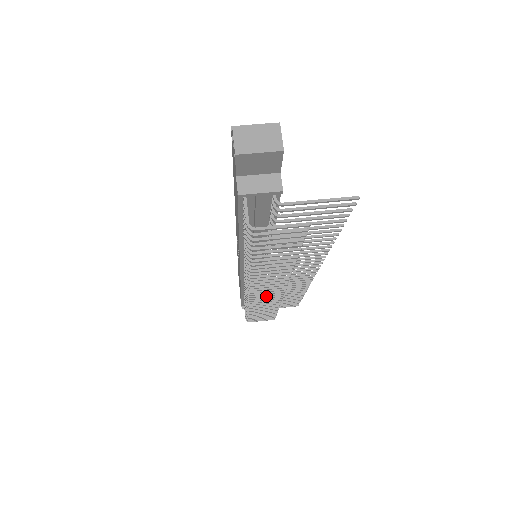
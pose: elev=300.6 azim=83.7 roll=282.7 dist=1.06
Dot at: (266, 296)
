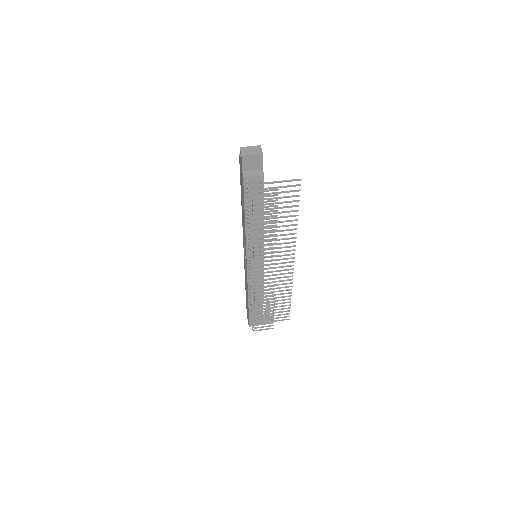
Dot at: (264, 283)
